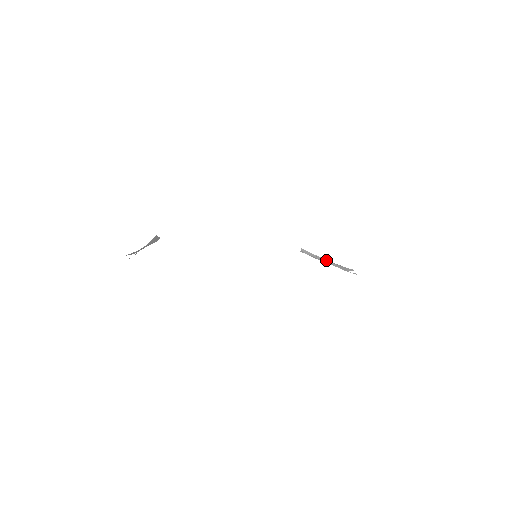
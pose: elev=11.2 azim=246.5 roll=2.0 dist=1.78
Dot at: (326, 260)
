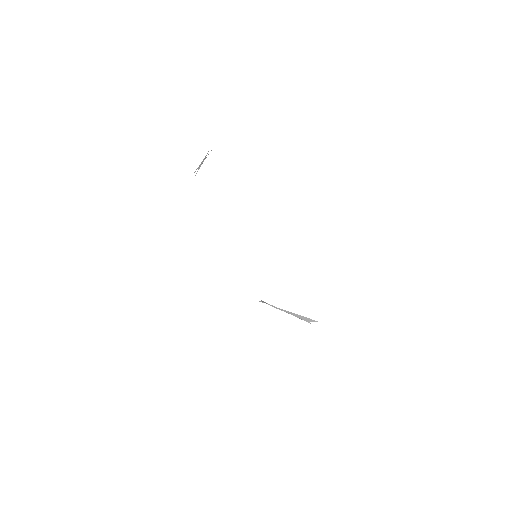
Dot at: (288, 311)
